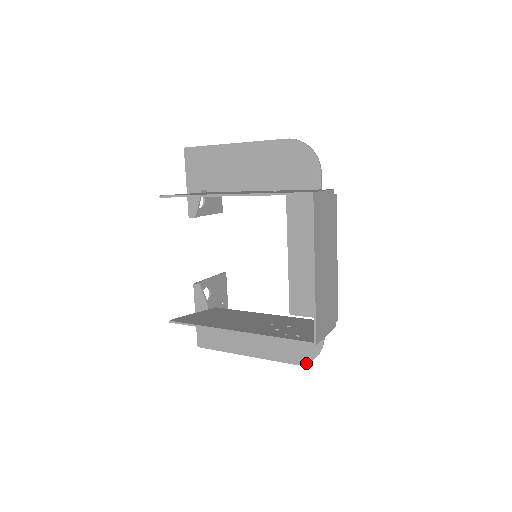
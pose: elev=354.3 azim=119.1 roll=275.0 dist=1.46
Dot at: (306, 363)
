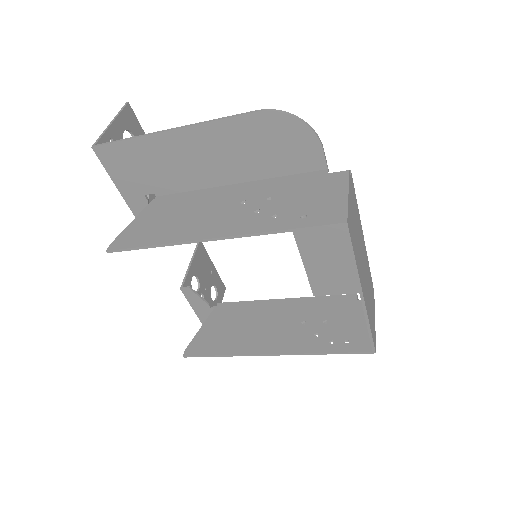
Dot at: occluded
